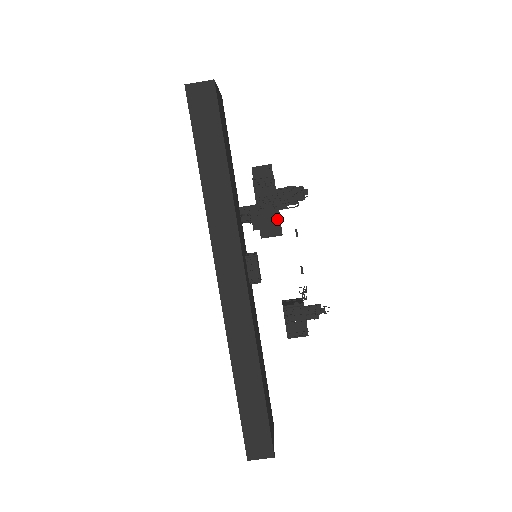
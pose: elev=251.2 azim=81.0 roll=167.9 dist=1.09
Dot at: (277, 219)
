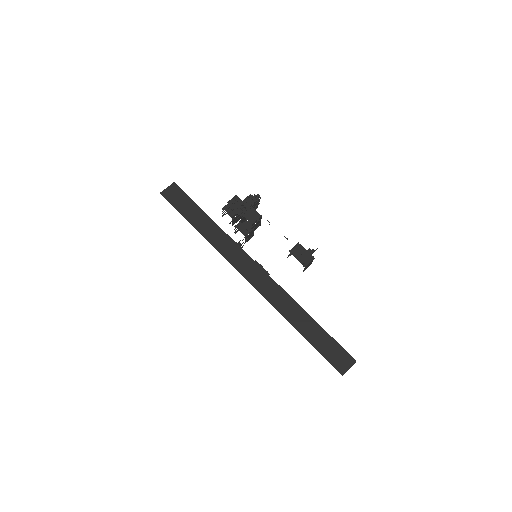
Dot at: (253, 210)
